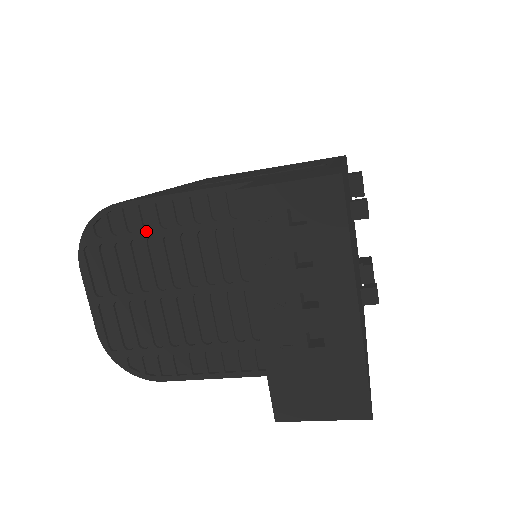
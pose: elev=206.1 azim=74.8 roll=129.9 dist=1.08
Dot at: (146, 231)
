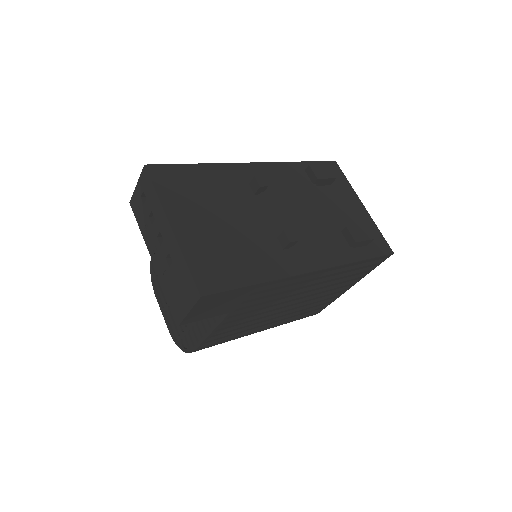
Dot at: occluded
